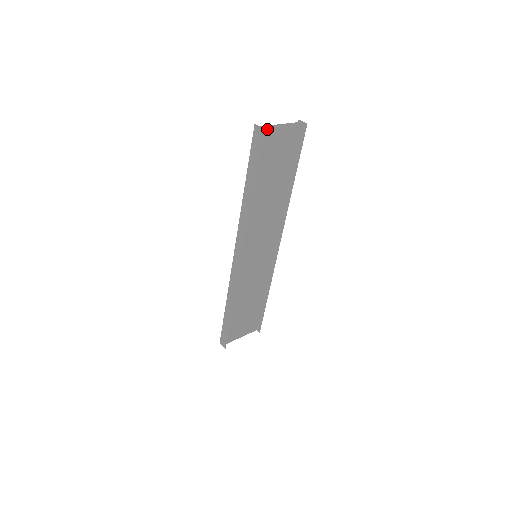
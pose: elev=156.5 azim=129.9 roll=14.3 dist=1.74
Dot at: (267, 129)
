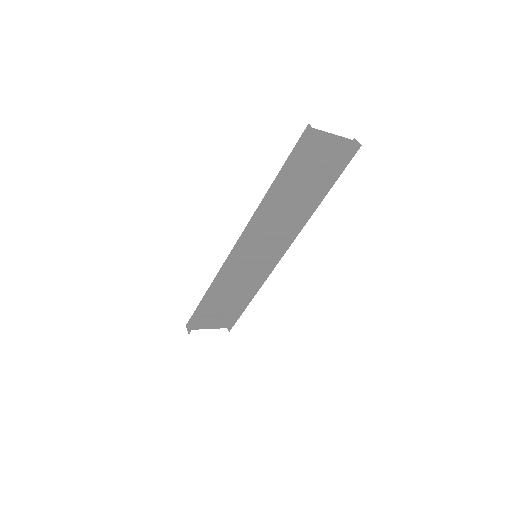
Dot at: (319, 134)
